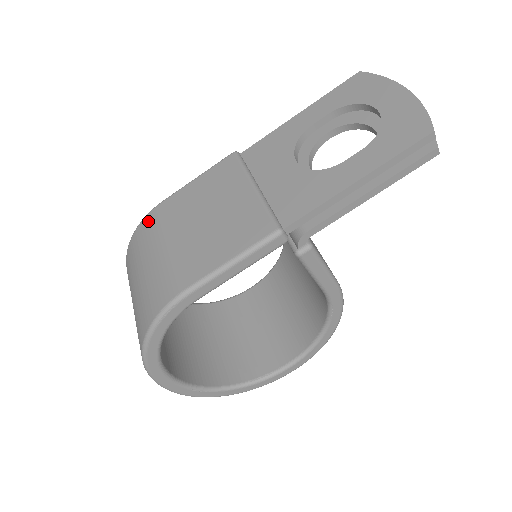
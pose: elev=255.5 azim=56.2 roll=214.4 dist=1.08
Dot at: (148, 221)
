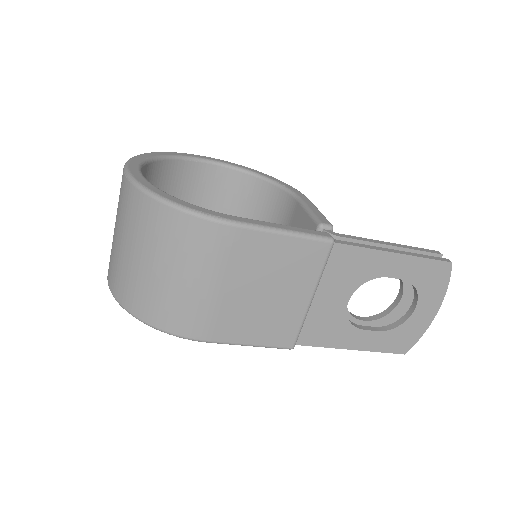
Dot at: (213, 233)
